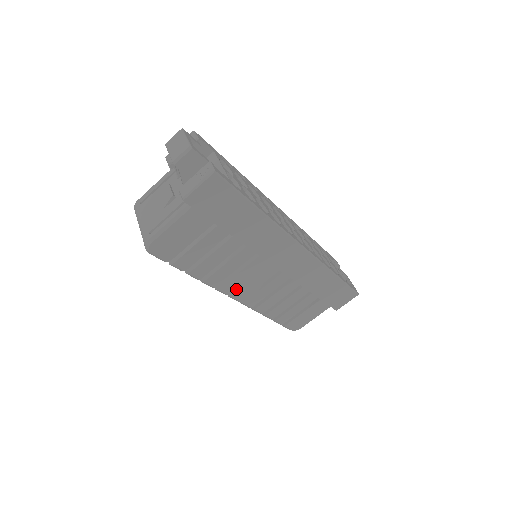
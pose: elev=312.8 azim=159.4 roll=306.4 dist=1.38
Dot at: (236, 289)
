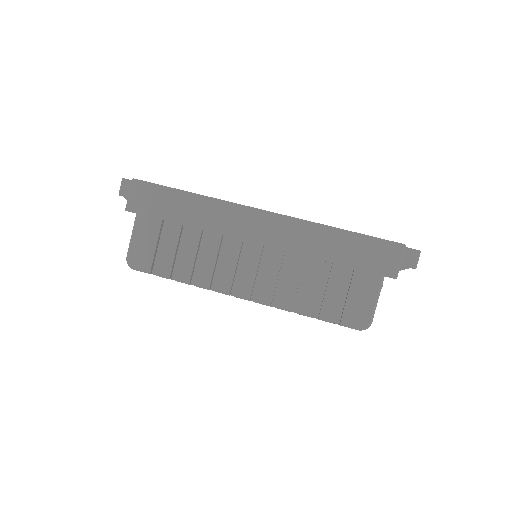
Dot at: (237, 286)
